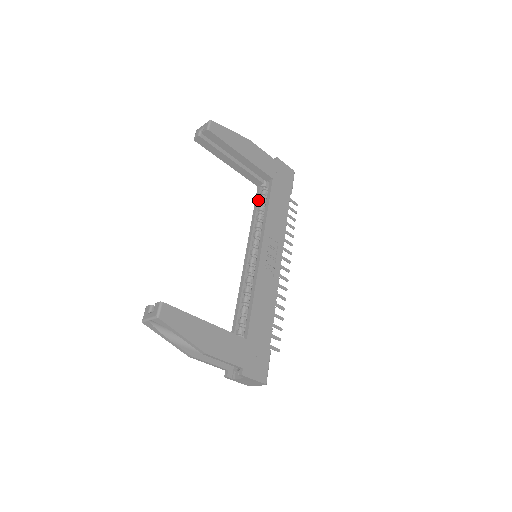
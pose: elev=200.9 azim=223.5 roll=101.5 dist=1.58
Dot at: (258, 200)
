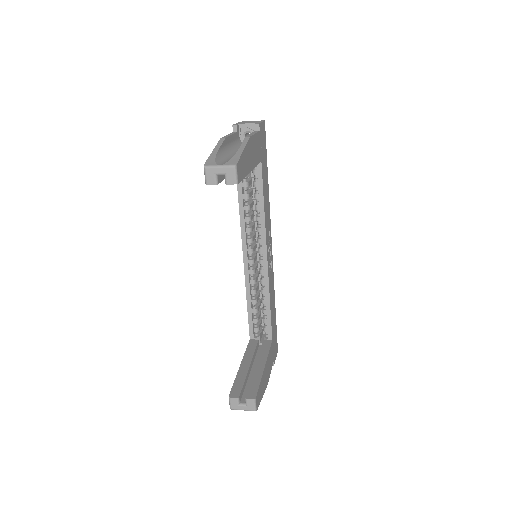
Dot at: (242, 184)
